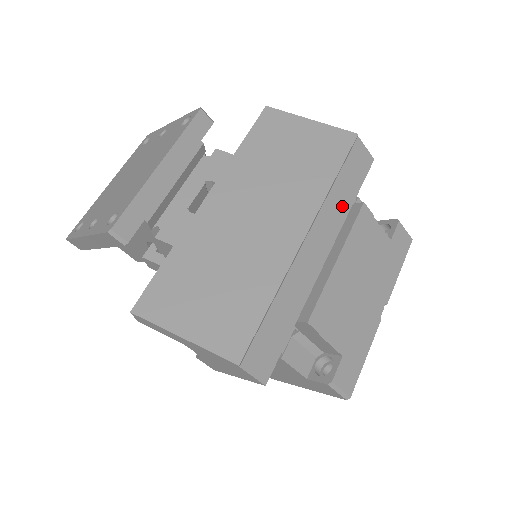
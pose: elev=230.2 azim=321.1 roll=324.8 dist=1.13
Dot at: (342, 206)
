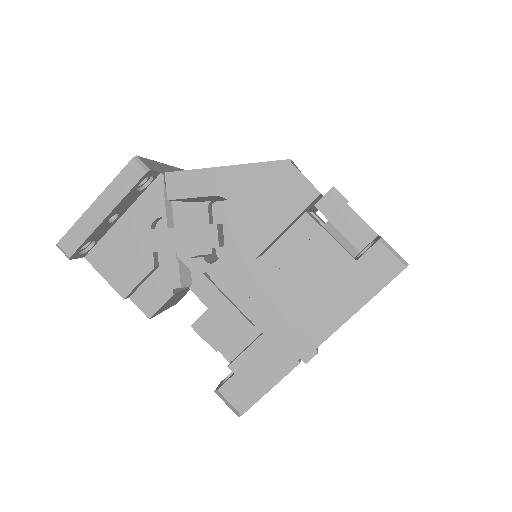
Dot at: occluded
